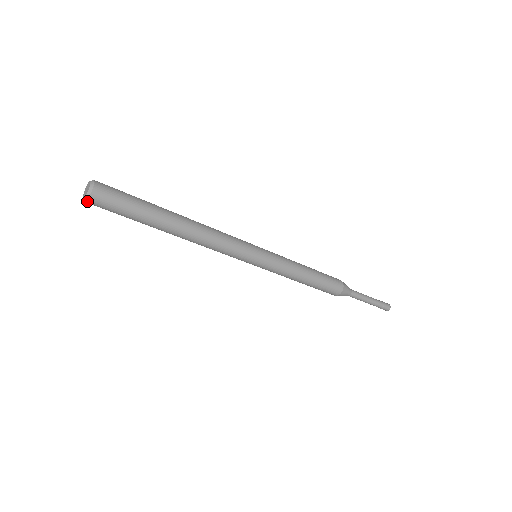
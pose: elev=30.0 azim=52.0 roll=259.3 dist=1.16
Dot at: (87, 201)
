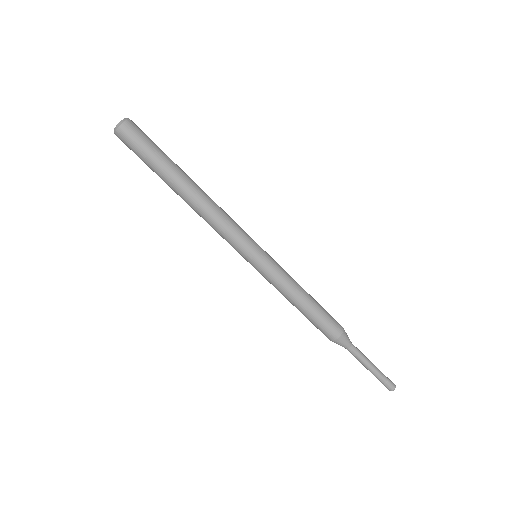
Dot at: (115, 133)
